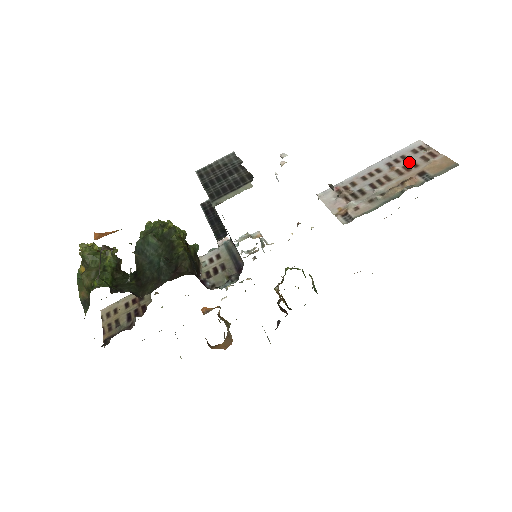
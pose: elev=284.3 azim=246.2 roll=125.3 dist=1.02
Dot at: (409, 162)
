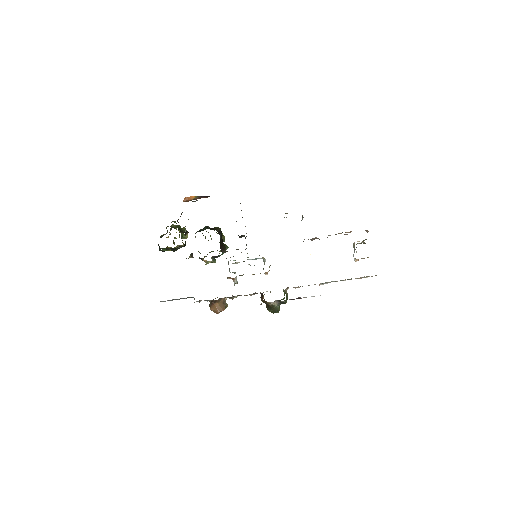
Dot at: occluded
